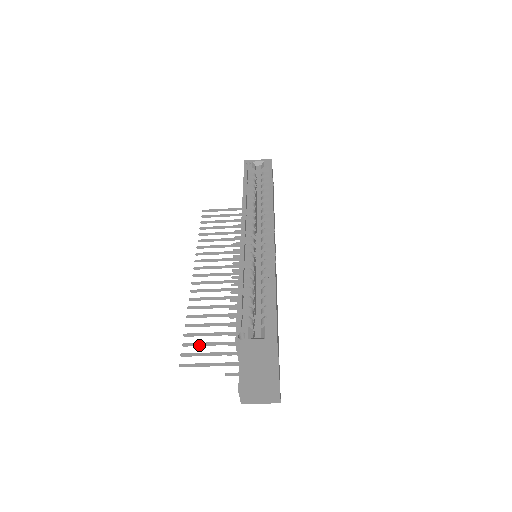
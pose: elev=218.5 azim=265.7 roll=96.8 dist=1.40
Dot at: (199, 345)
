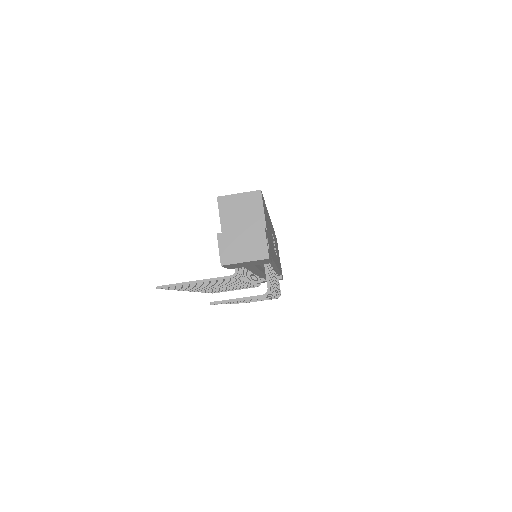
Dot at: occluded
